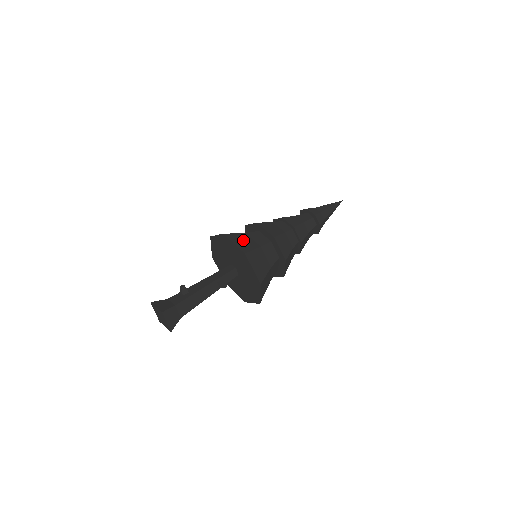
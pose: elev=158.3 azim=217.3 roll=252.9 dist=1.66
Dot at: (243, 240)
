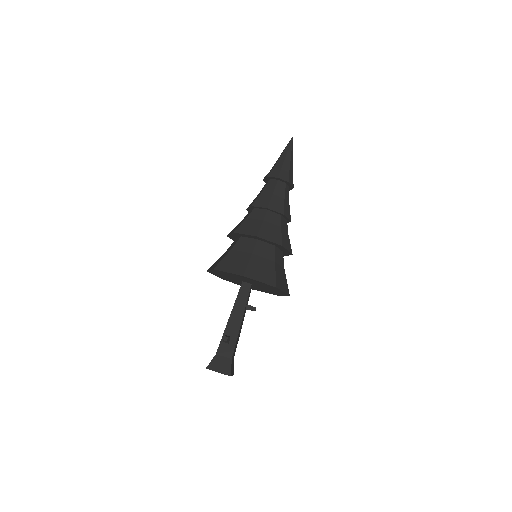
Dot at: (260, 268)
